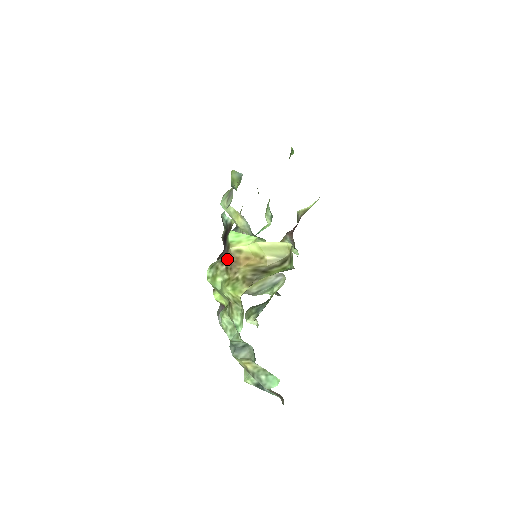
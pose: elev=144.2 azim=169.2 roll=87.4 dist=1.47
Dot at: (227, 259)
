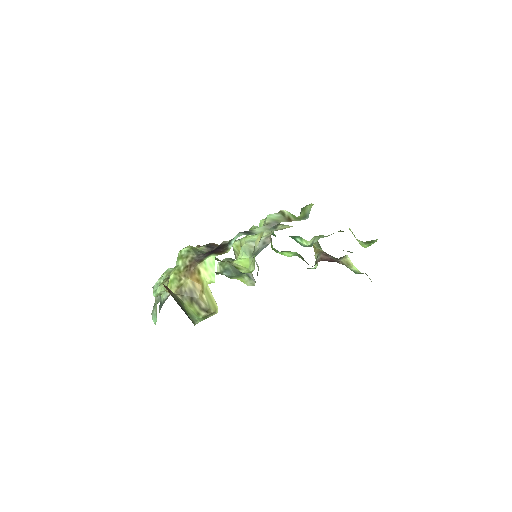
Dot at: (193, 264)
